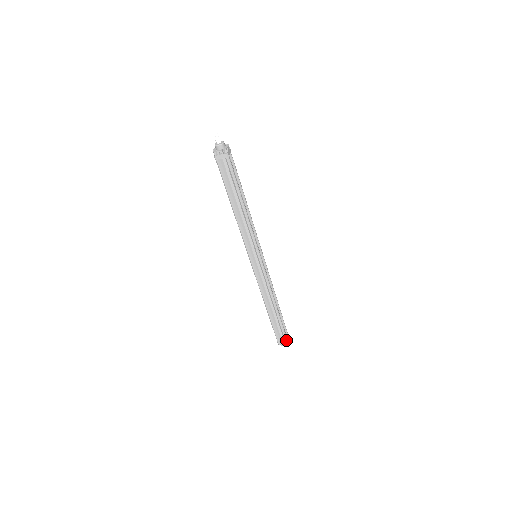
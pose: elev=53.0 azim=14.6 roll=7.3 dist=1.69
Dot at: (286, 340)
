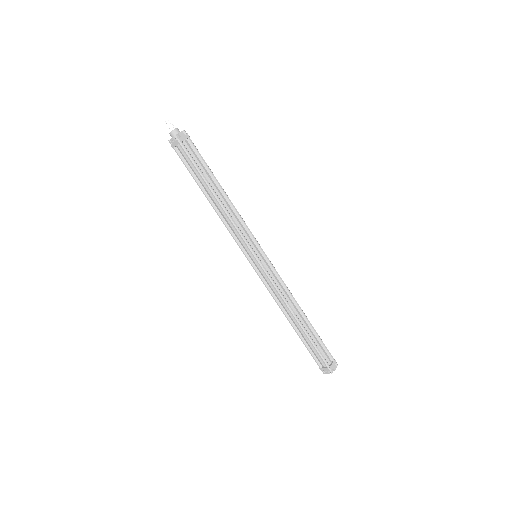
Dot at: (327, 367)
